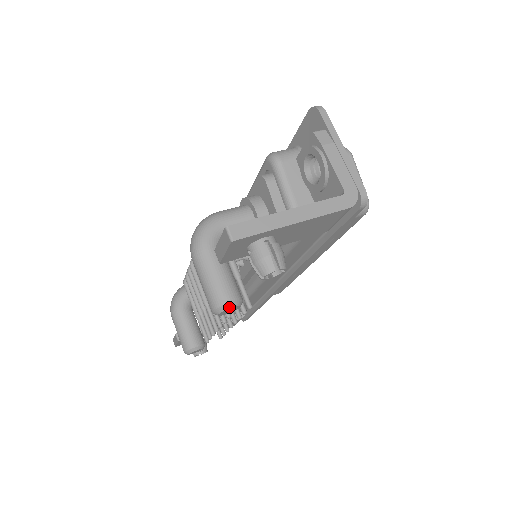
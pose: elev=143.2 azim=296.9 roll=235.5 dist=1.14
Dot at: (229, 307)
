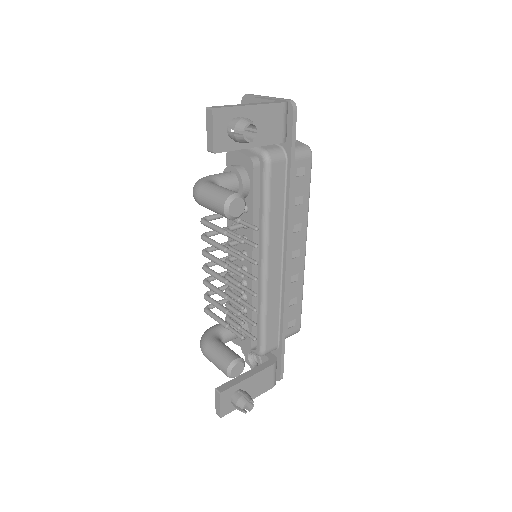
Dot at: (235, 197)
